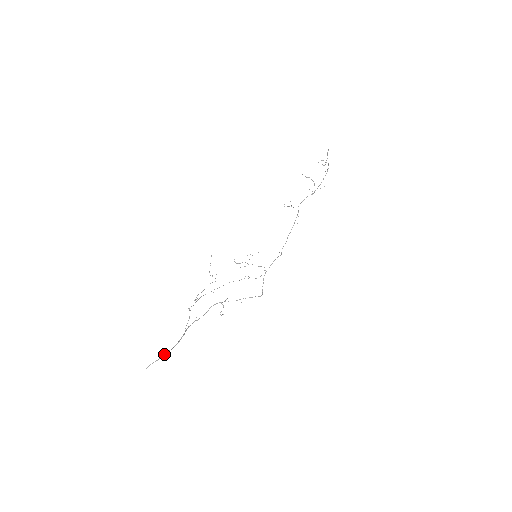
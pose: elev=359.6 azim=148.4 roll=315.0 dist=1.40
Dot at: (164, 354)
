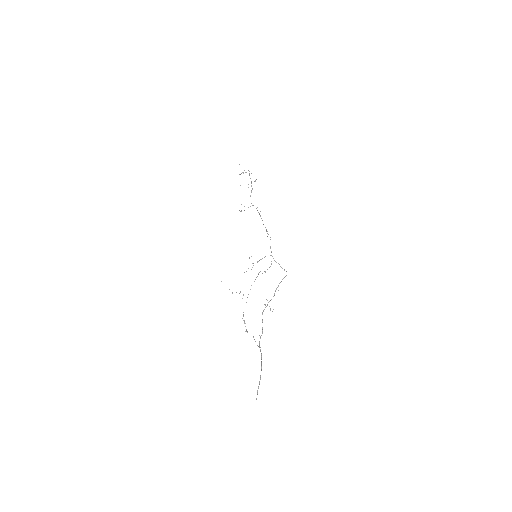
Dot at: occluded
